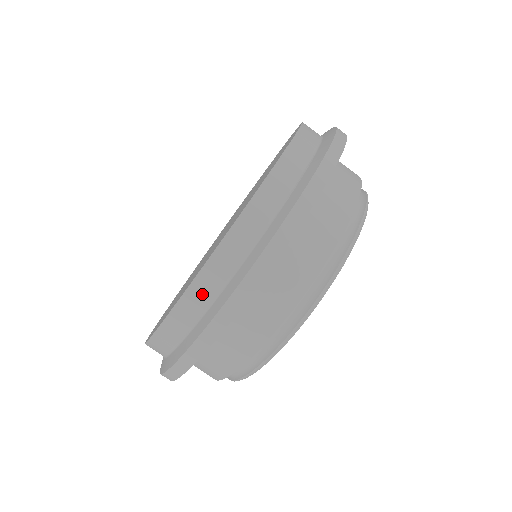
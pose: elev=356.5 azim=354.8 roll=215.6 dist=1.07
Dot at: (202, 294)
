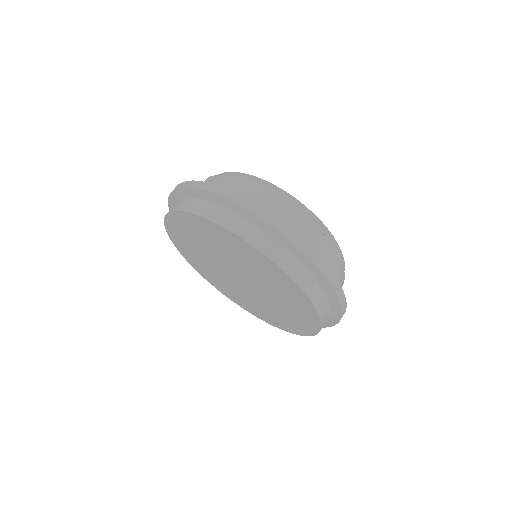
Dot at: occluded
